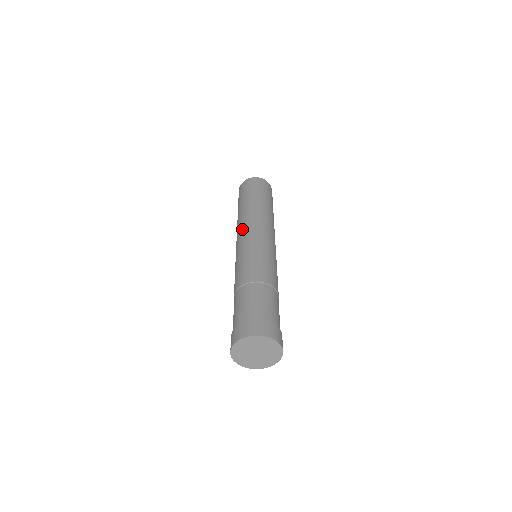
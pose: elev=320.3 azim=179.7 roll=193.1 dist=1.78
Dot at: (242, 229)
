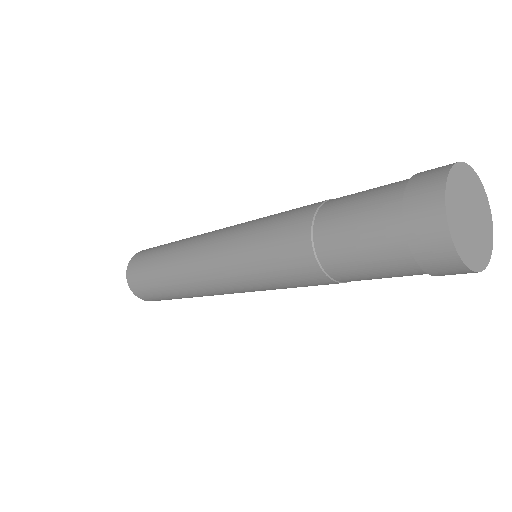
Dot at: occluded
